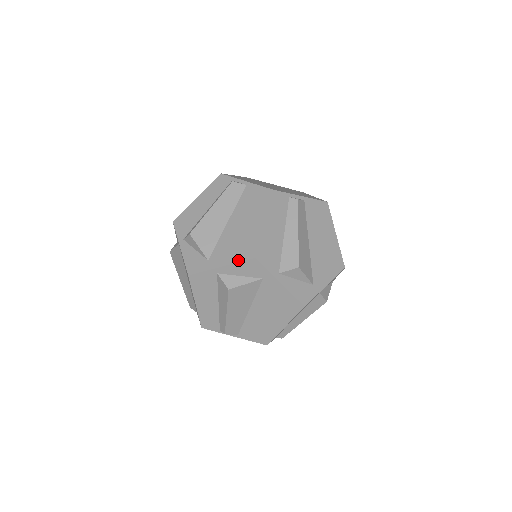
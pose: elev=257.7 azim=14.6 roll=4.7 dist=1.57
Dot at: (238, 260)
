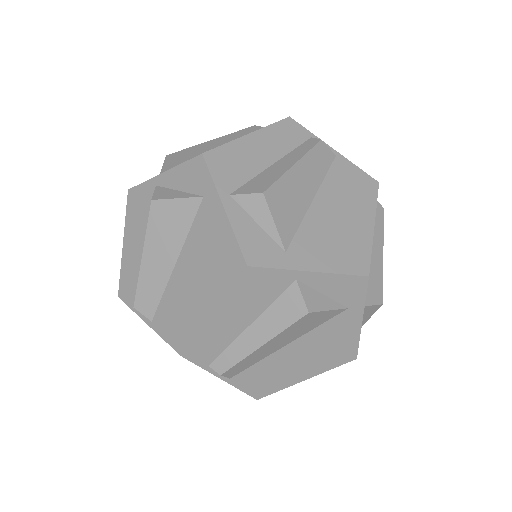
Dot at: (184, 162)
